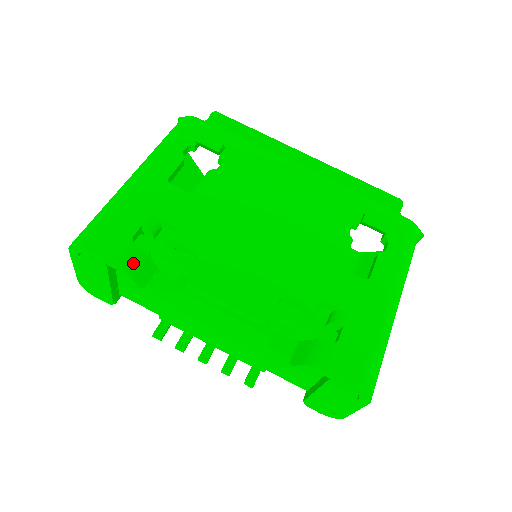
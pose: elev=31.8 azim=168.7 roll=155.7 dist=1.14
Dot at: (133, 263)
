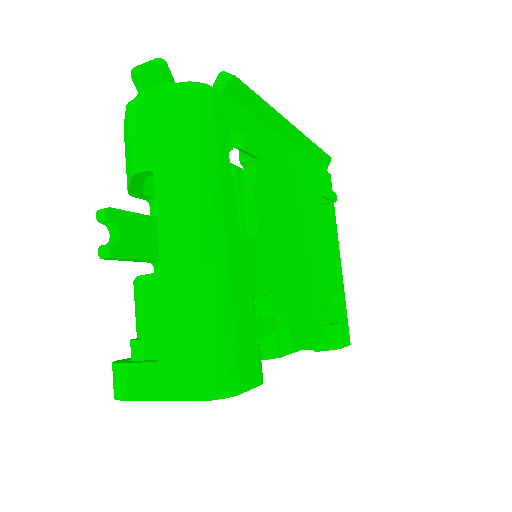
Dot at: (261, 367)
